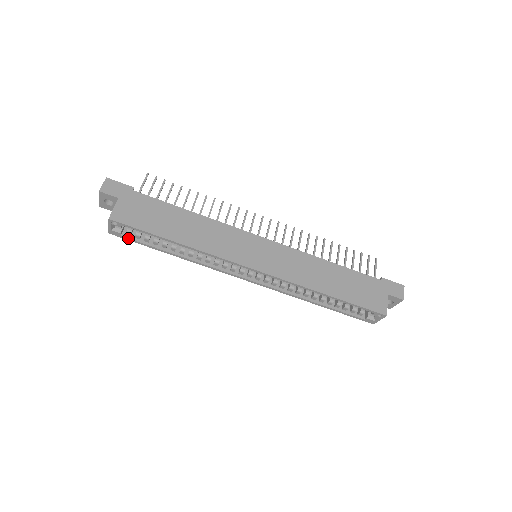
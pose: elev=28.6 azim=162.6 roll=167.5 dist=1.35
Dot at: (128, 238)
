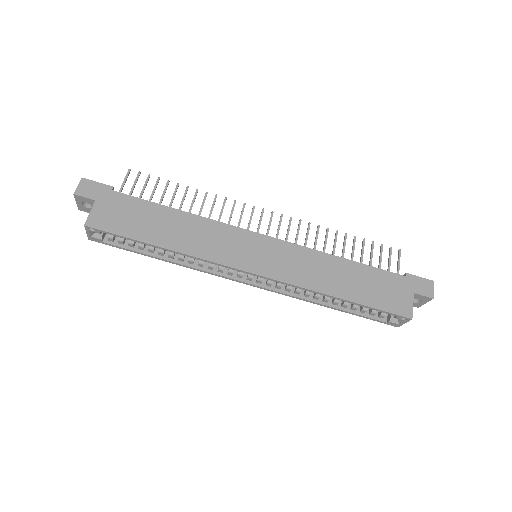
Dot at: (110, 244)
